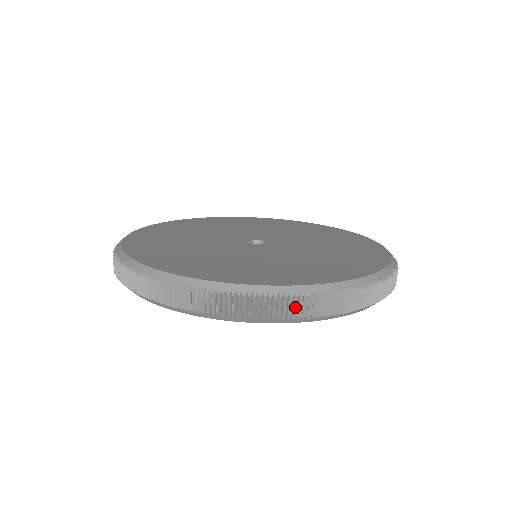
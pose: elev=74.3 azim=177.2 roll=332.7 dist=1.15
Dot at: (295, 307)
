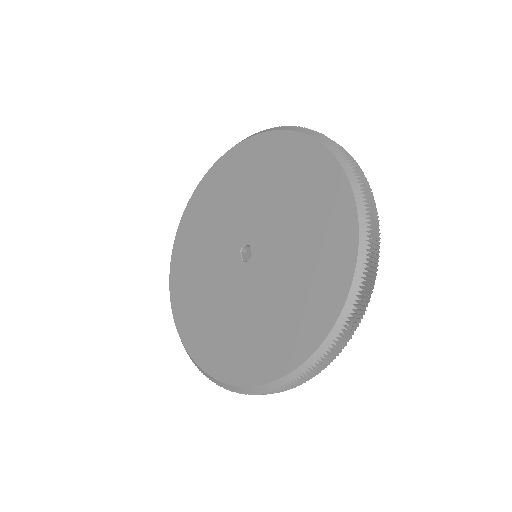
Dot at: (356, 318)
